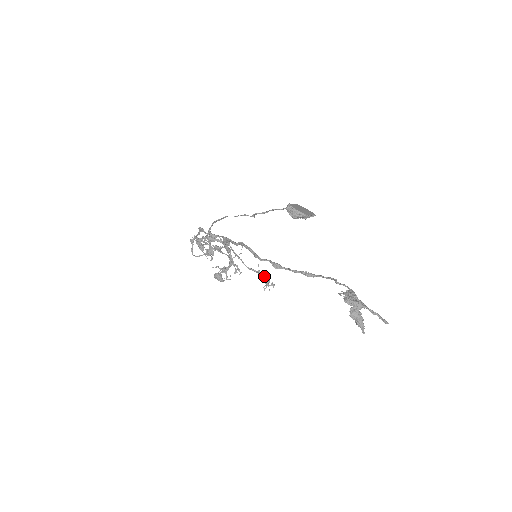
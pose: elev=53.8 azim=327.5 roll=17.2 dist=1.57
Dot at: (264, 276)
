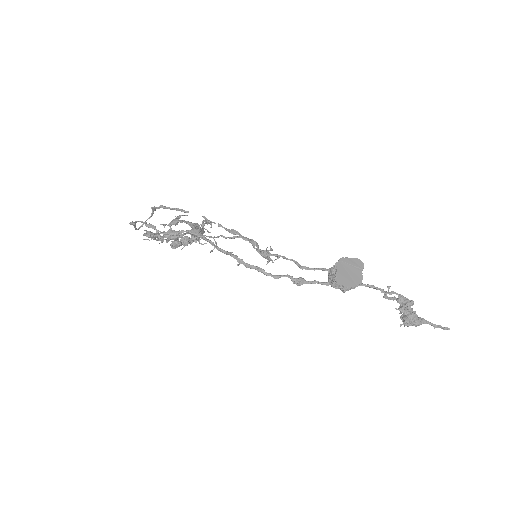
Dot at: (265, 257)
